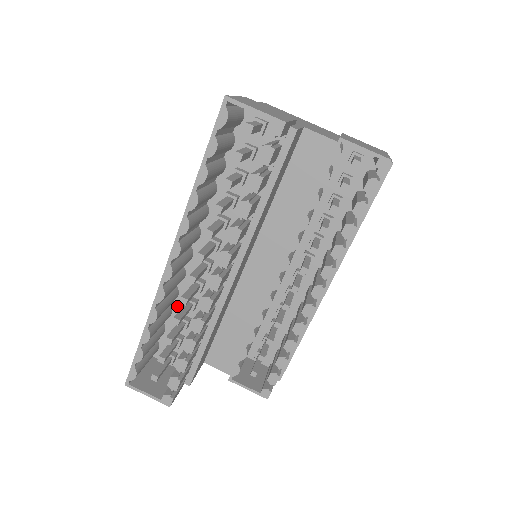
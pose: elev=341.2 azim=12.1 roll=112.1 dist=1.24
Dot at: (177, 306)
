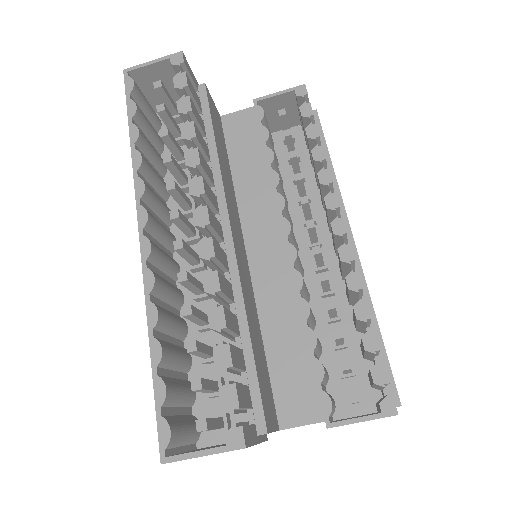
Dot at: occluded
